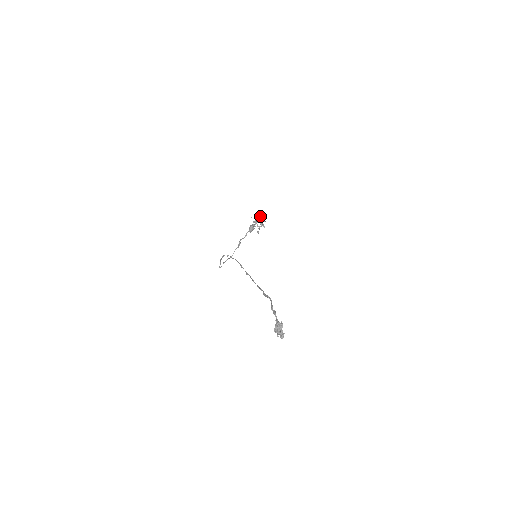
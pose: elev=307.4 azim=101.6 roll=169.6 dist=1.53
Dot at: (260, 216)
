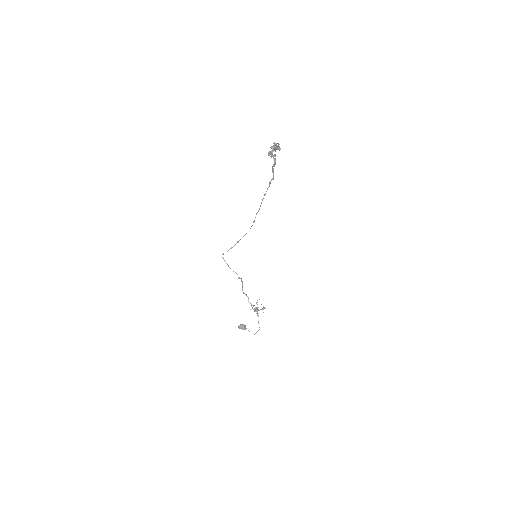
Dot at: (264, 307)
